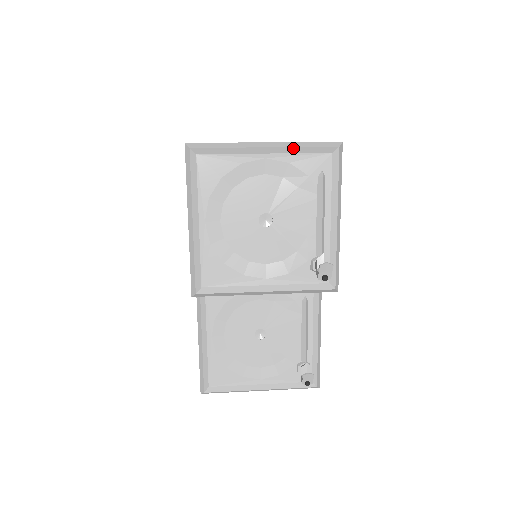
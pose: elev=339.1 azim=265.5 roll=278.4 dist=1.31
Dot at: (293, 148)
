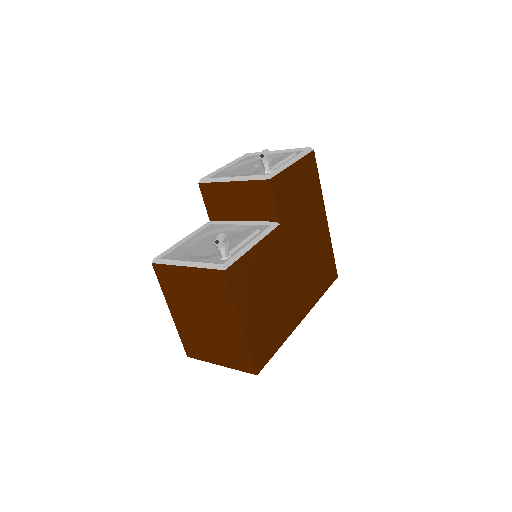
Dot at: (288, 150)
